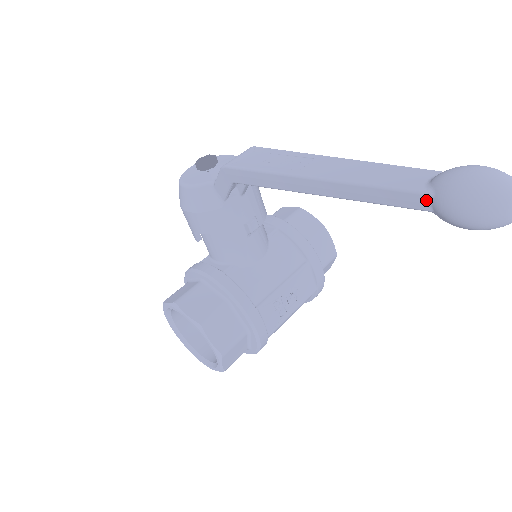
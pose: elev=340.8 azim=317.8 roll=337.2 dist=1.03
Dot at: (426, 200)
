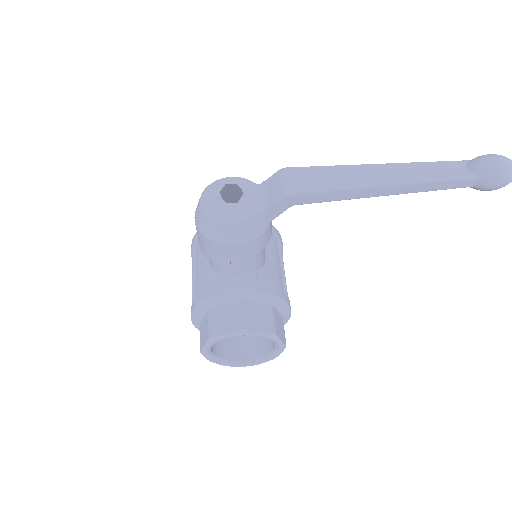
Dot at: (474, 181)
